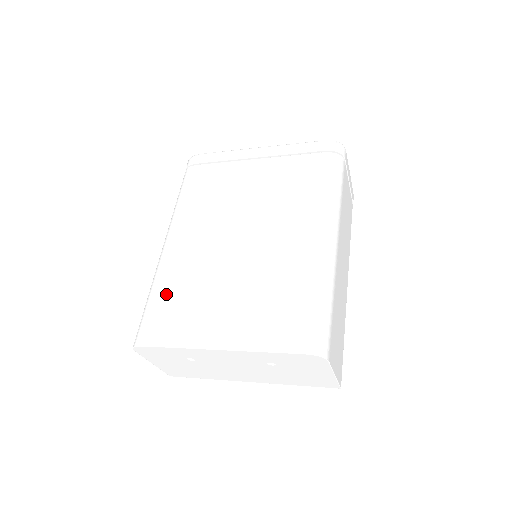
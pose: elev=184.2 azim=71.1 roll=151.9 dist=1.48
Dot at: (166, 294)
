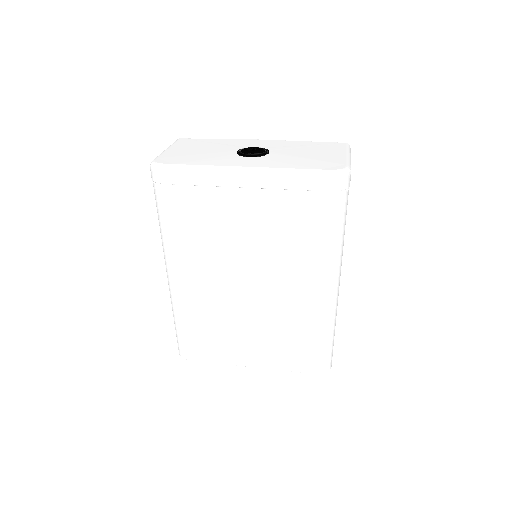
Dot at: (193, 327)
